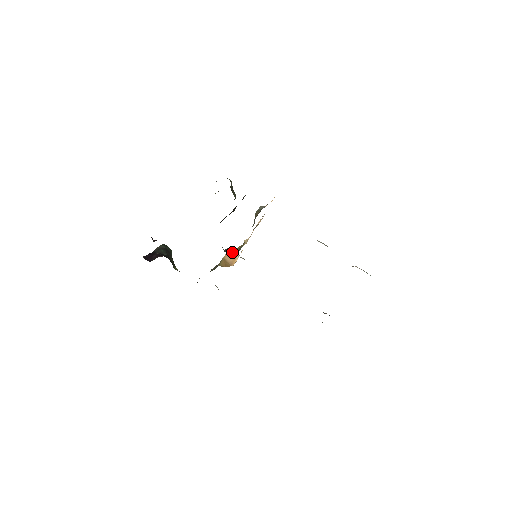
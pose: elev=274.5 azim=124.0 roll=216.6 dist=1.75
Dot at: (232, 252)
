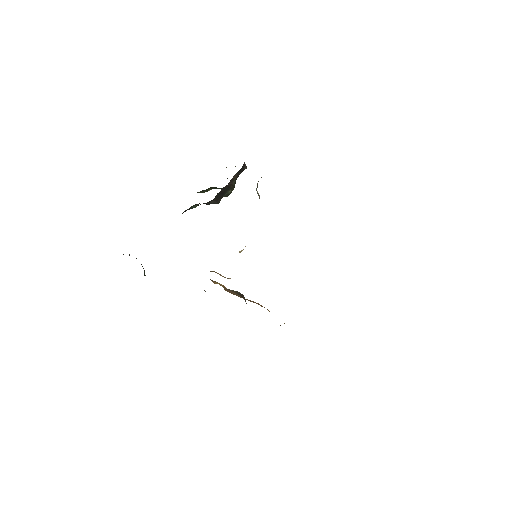
Dot at: occluded
